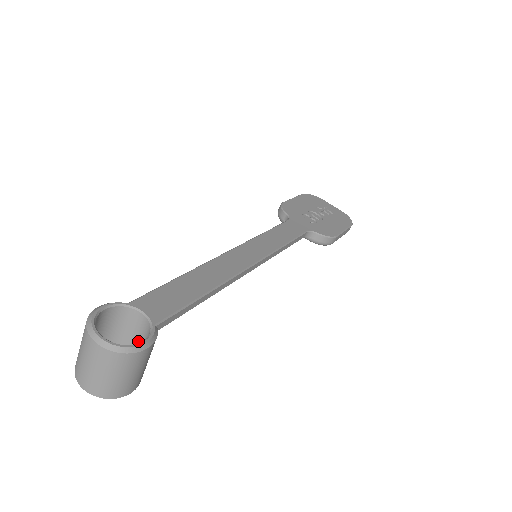
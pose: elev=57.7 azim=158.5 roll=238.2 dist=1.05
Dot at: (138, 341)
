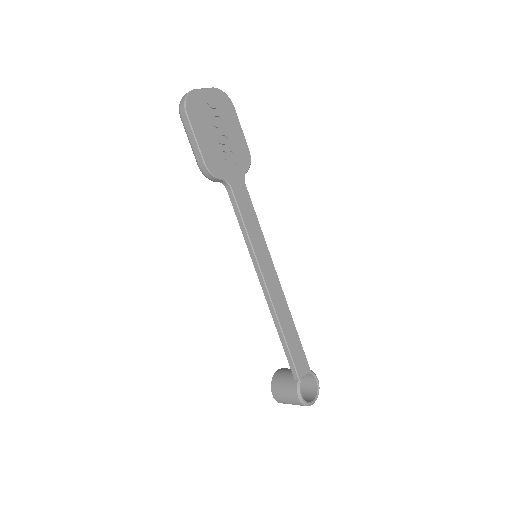
Dot at: occluded
